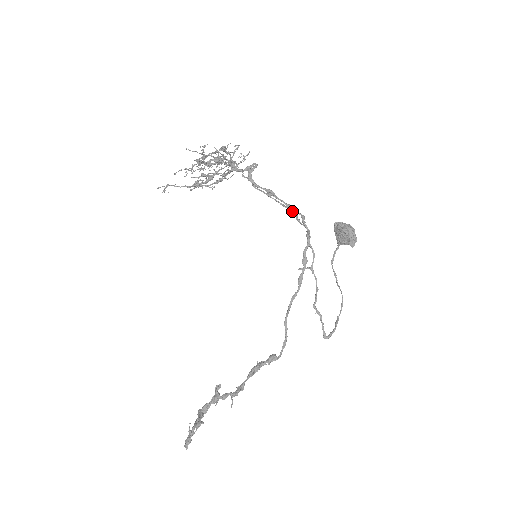
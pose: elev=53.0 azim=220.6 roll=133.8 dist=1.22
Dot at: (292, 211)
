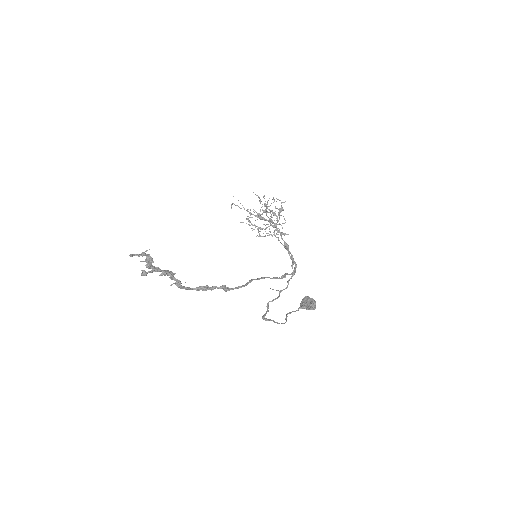
Dot at: (292, 259)
